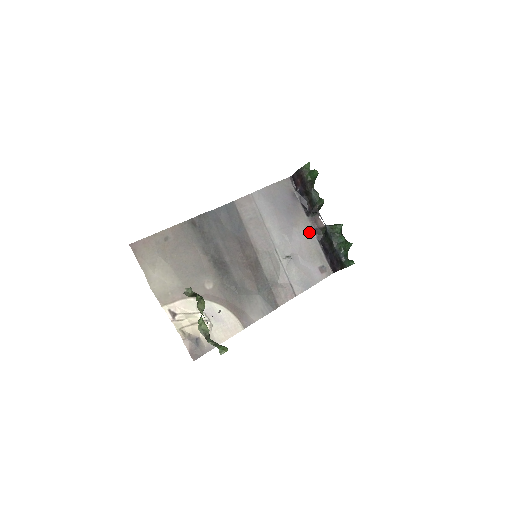
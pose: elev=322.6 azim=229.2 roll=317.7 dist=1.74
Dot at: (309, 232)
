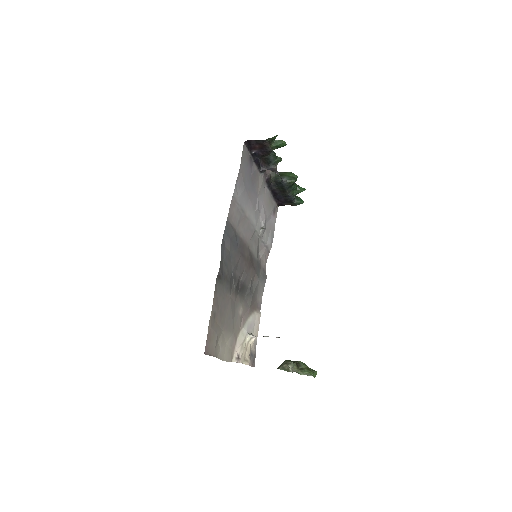
Dot at: (264, 187)
